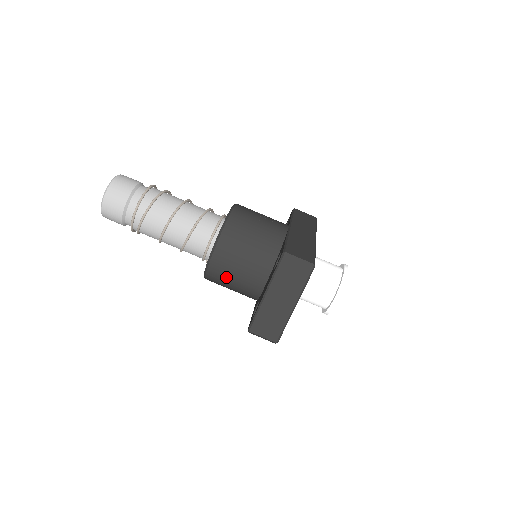
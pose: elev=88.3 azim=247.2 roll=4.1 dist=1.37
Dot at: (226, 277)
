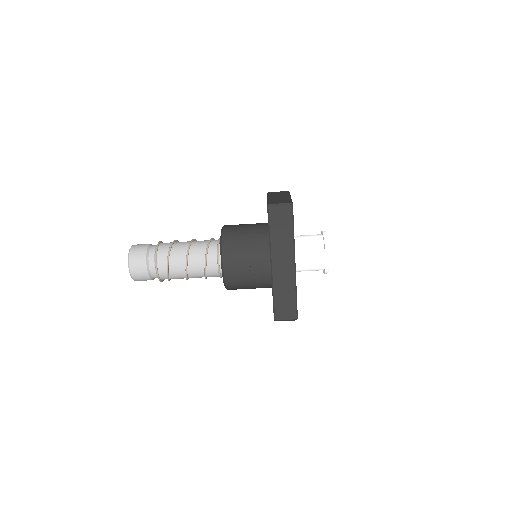
Dot at: occluded
